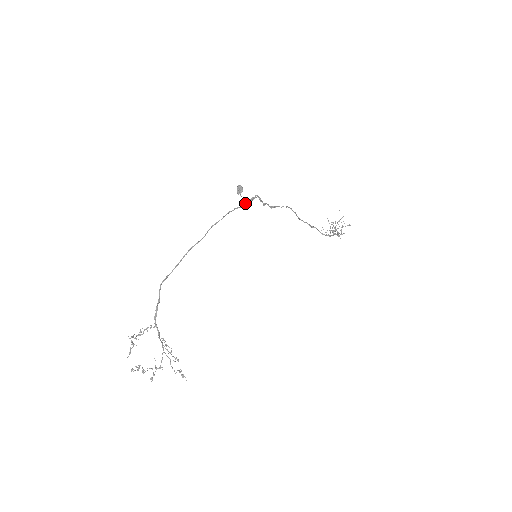
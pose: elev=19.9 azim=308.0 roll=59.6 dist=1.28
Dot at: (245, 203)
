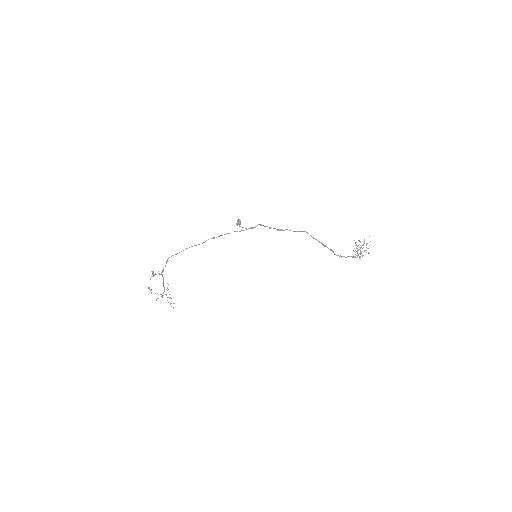
Dot at: (243, 230)
